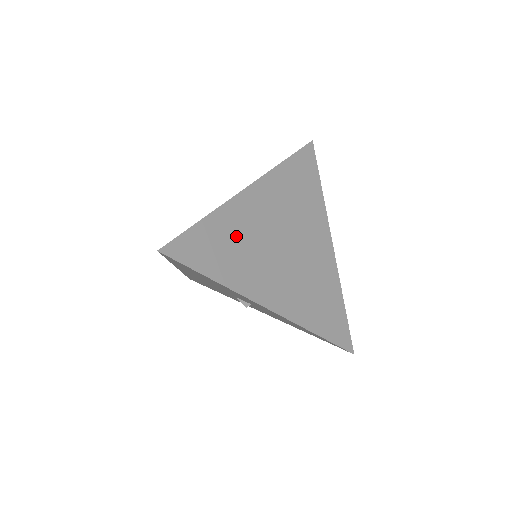
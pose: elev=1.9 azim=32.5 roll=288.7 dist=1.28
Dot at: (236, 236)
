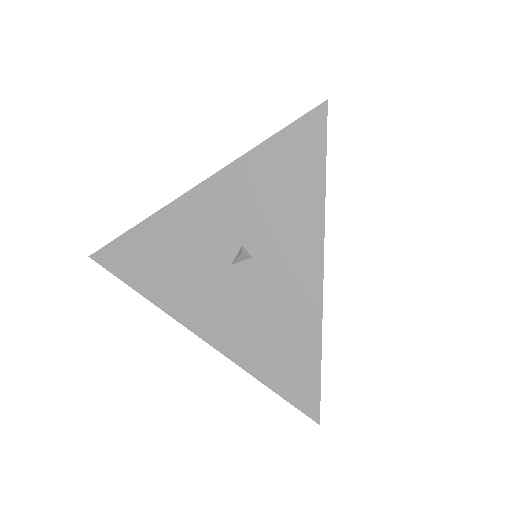
Dot at: occluded
